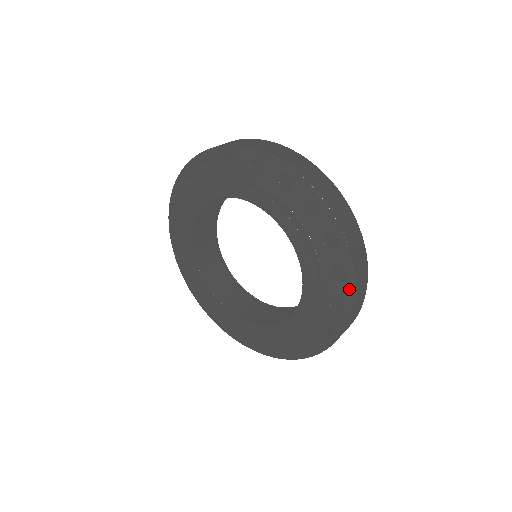
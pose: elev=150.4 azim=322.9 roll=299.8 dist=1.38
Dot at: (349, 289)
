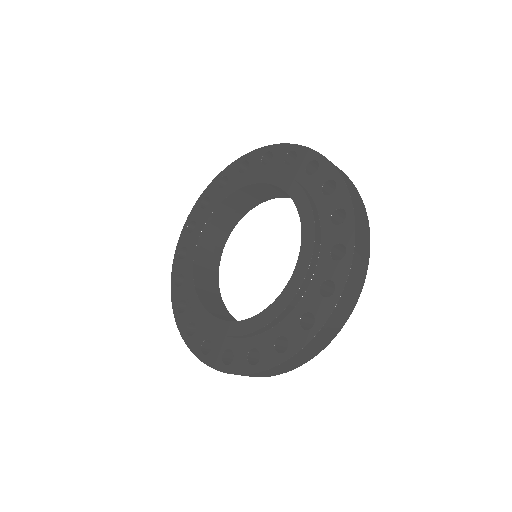
Dot at: (342, 191)
